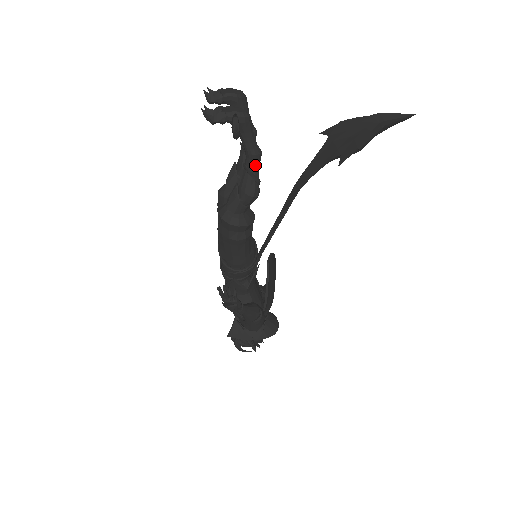
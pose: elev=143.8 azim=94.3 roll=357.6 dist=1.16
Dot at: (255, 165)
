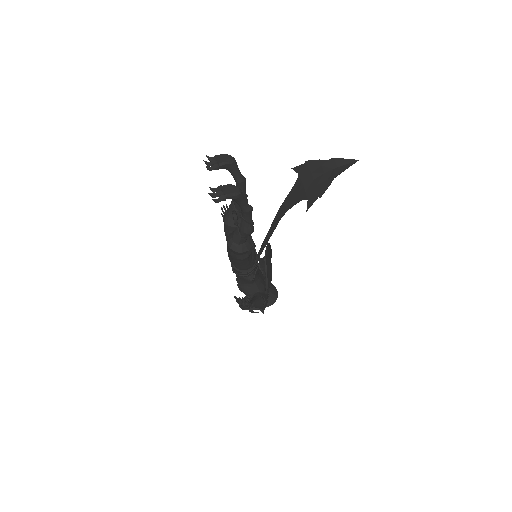
Dot at: (249, 216)
